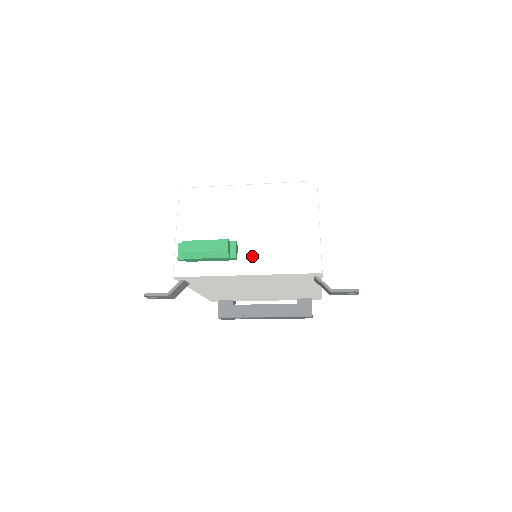
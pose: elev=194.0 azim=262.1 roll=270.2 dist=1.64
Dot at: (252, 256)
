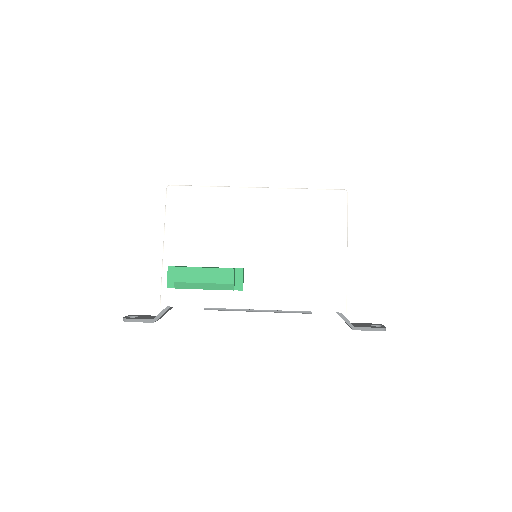
Dot at: (261, 285)
